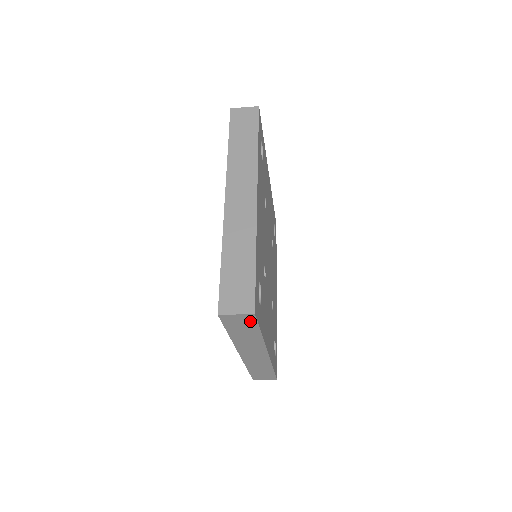
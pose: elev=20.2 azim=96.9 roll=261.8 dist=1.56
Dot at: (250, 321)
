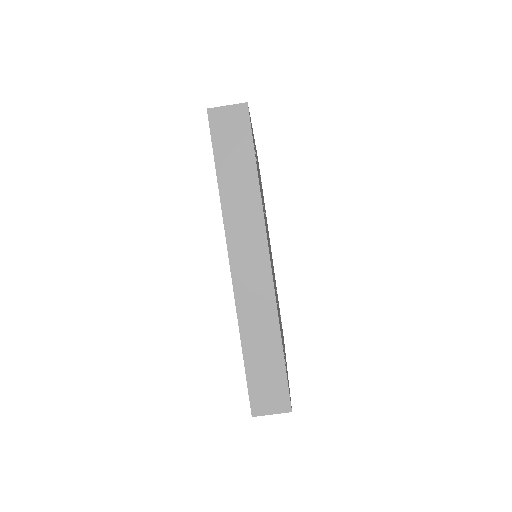
Dot at: (243, 127)
